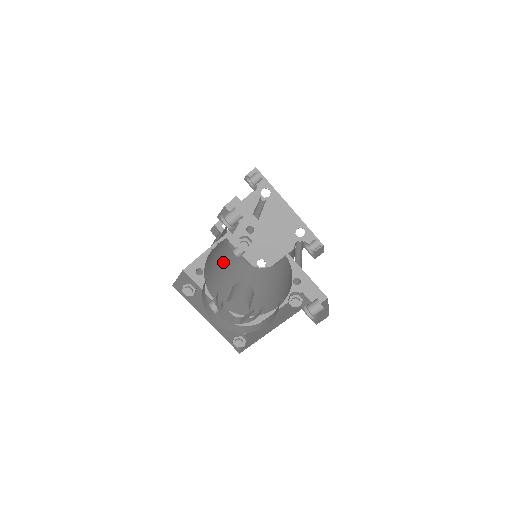
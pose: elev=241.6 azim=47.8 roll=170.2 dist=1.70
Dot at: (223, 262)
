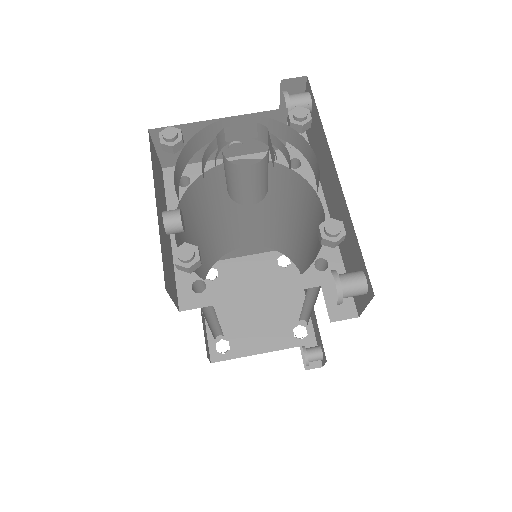
Dot at: occluded
